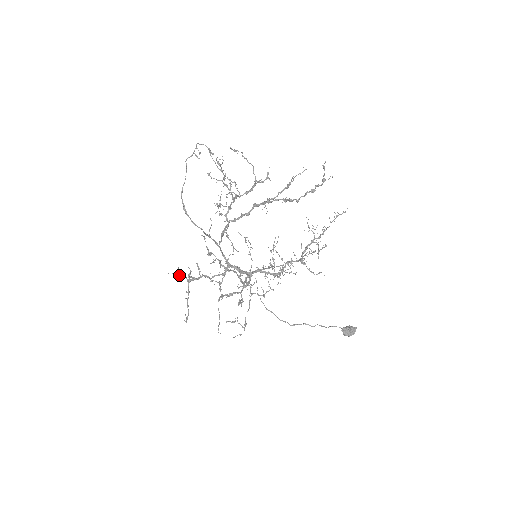
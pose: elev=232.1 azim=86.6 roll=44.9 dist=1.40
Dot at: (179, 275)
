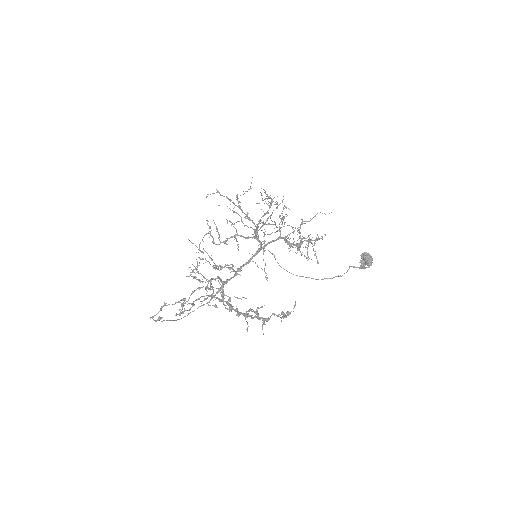
Dot at: occluded
